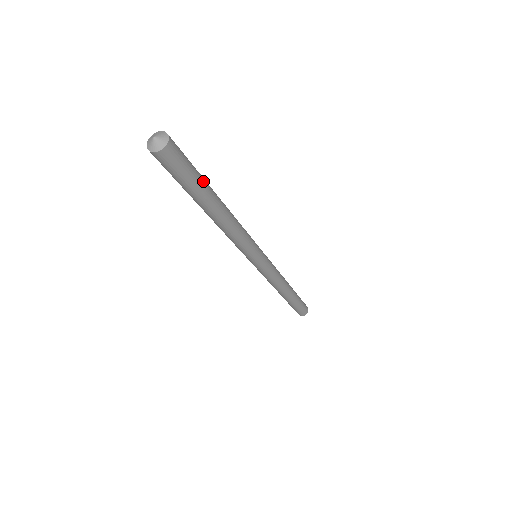
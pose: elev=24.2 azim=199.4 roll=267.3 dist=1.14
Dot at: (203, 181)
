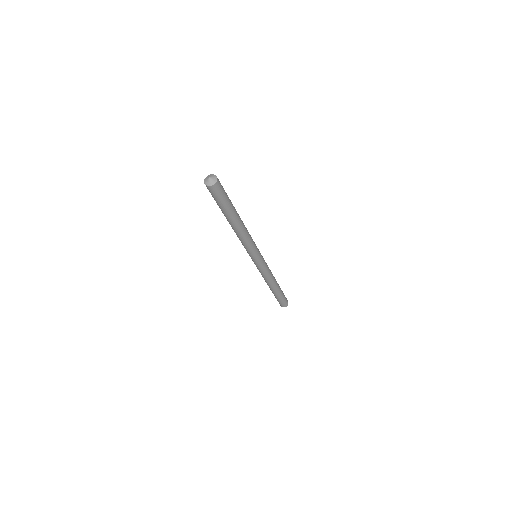
Dot at: (231, 206)
